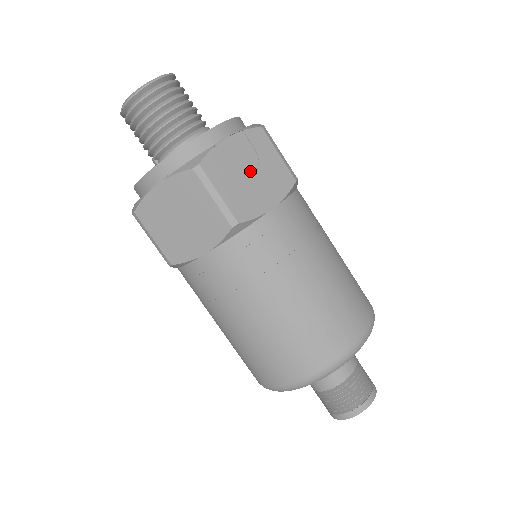
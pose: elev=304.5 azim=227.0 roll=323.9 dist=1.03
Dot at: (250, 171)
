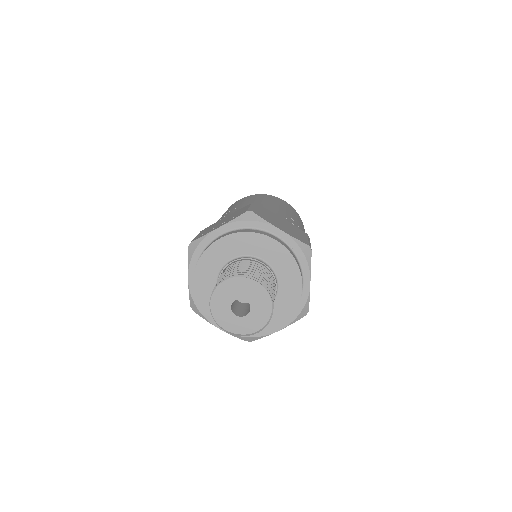
Dot at: occluded
